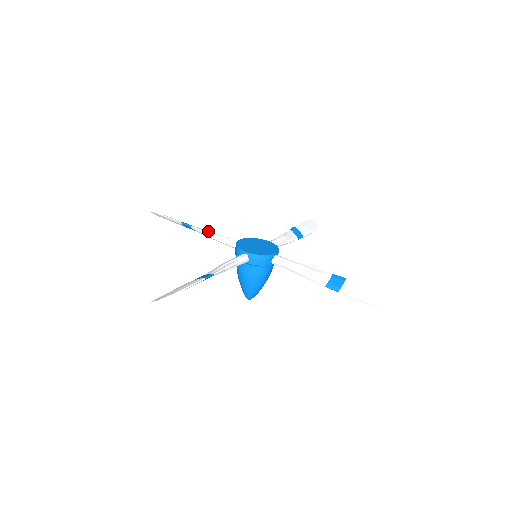
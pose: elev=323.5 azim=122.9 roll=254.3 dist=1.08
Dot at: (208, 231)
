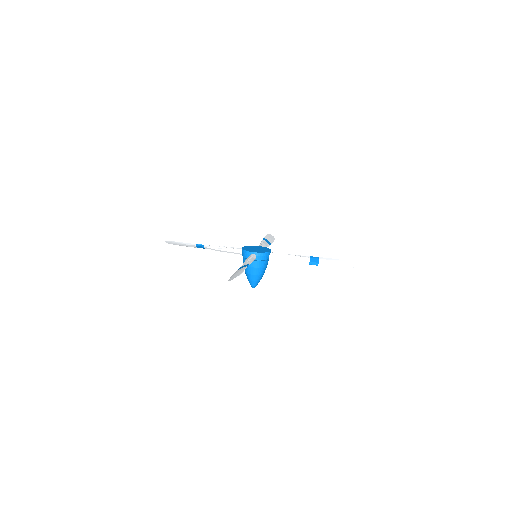
Dot at: (217, 246)
